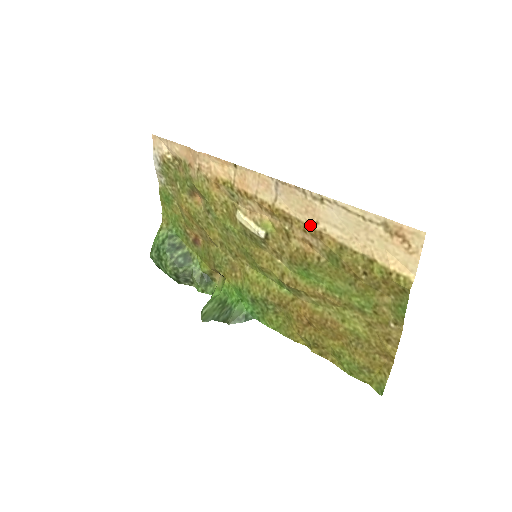
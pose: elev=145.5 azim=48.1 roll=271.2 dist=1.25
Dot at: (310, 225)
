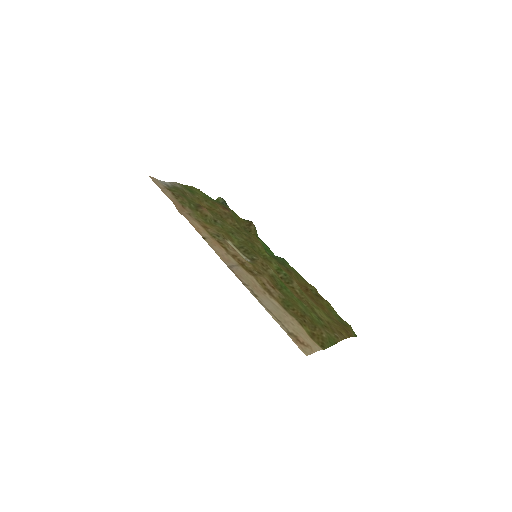
Dot at: (263, 289)
